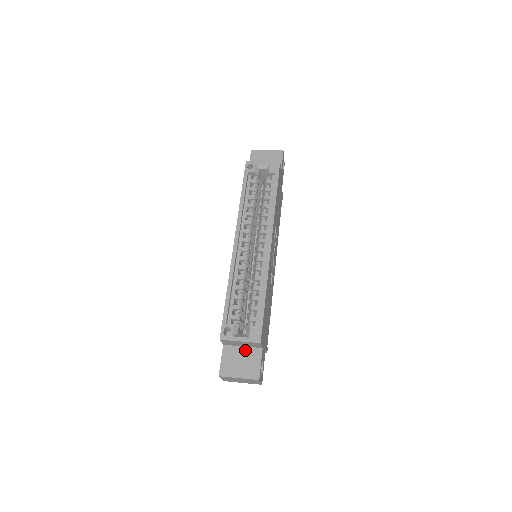
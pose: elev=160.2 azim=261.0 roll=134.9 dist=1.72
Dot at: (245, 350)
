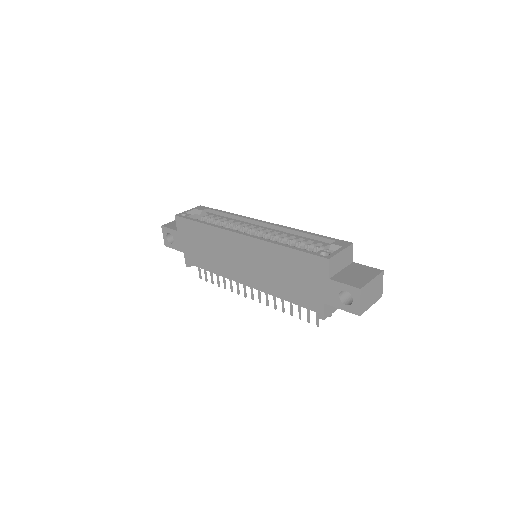
Dot at: (346, 270)
